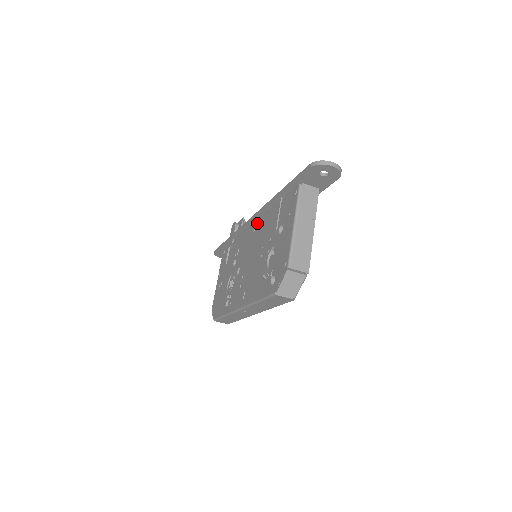
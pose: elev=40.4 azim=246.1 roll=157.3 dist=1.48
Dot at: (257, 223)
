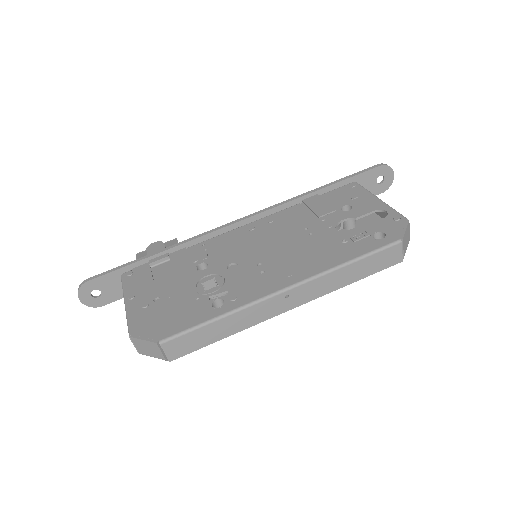
Dot at: (258, 222)
